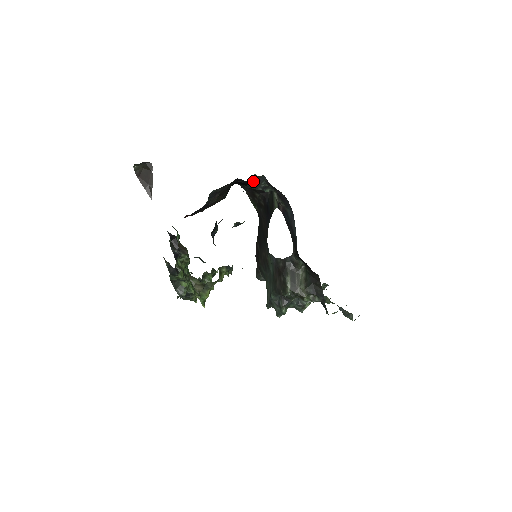
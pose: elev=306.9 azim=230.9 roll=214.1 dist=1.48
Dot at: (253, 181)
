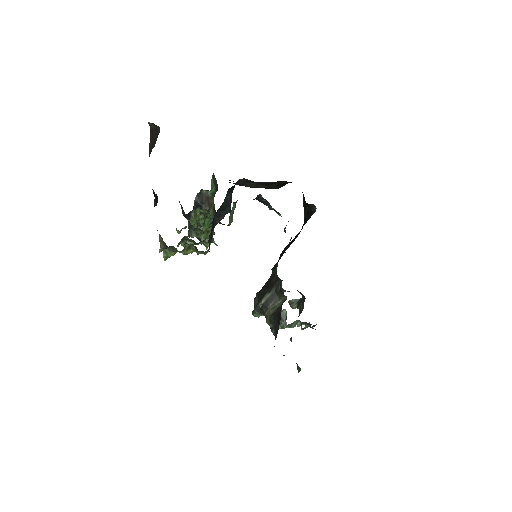
Dot at: (259, 198)
